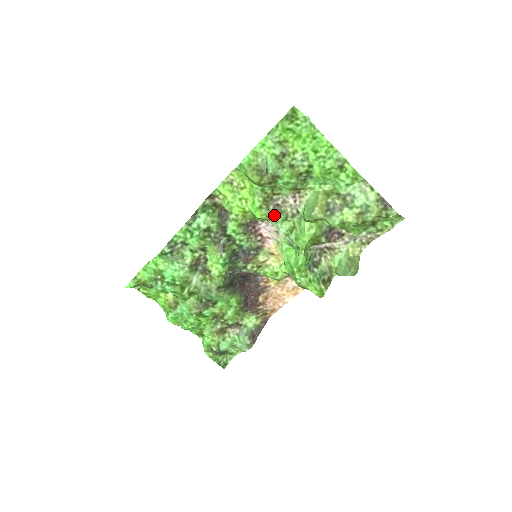
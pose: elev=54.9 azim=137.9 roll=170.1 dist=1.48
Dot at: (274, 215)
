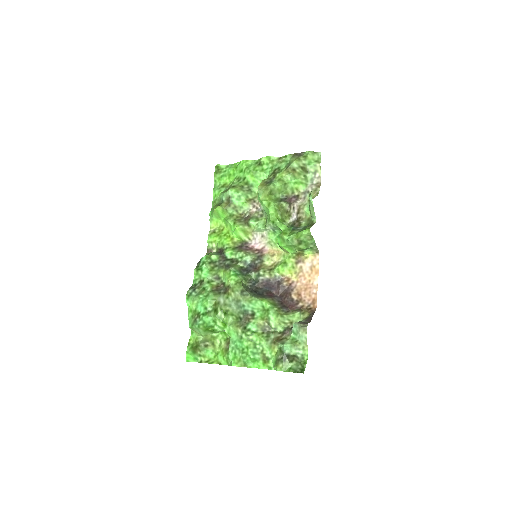
Dot at: (247, 221)
